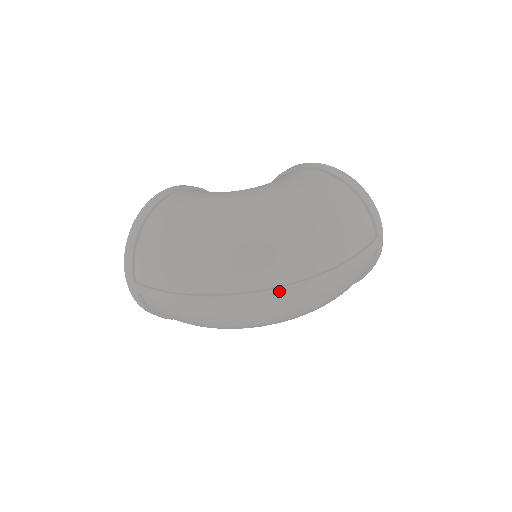
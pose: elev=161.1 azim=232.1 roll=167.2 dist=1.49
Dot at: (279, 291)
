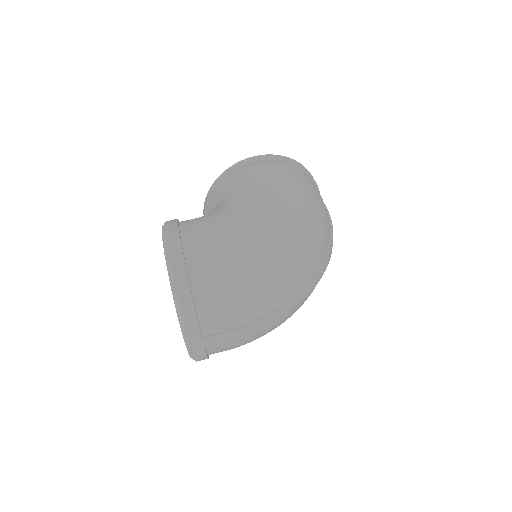
Dot at: (323, 269)
